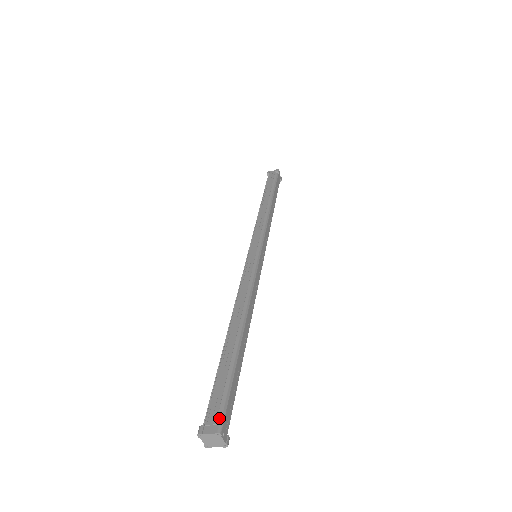
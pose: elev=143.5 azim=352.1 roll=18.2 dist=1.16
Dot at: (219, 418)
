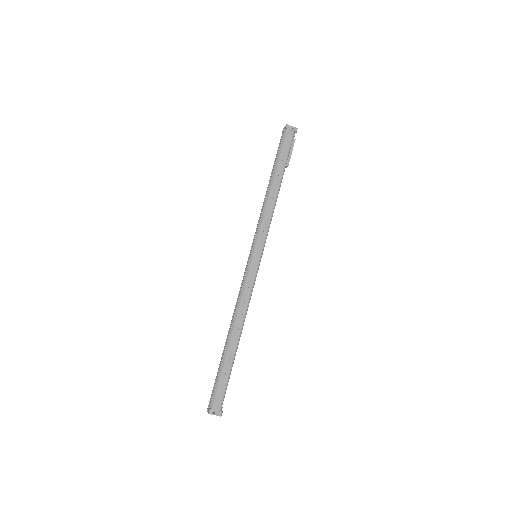
Dot at: (212, 404)
